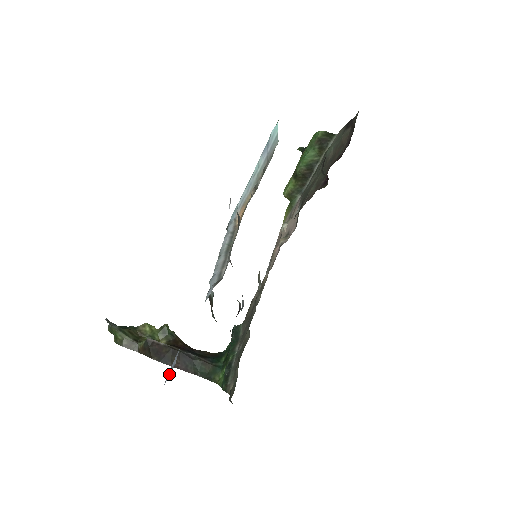
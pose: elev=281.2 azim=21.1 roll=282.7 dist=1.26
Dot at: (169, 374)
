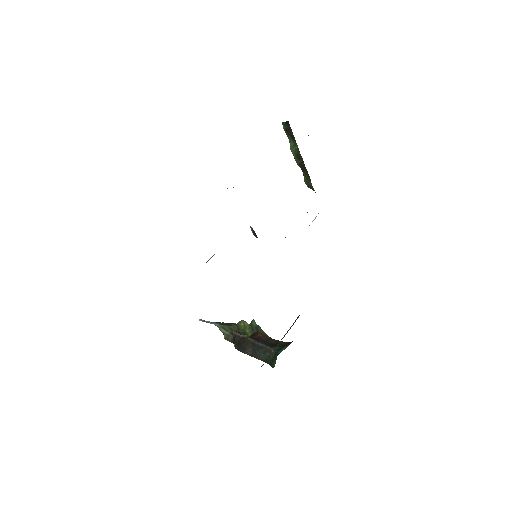
Dot at: occluded
